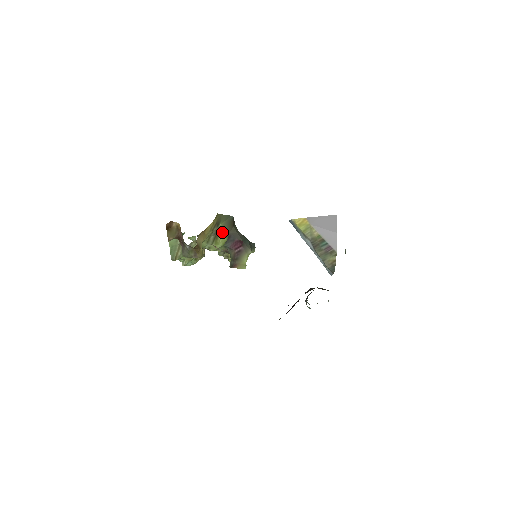
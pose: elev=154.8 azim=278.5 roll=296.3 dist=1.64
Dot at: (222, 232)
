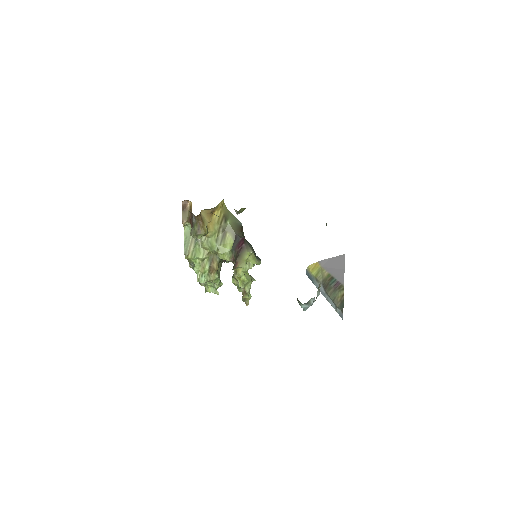
Dot at: (229, 231)
